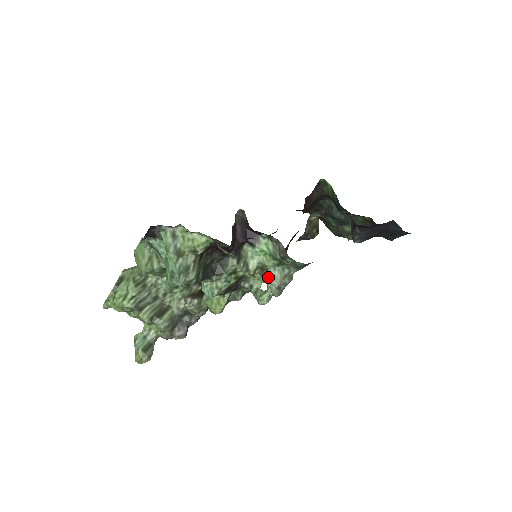
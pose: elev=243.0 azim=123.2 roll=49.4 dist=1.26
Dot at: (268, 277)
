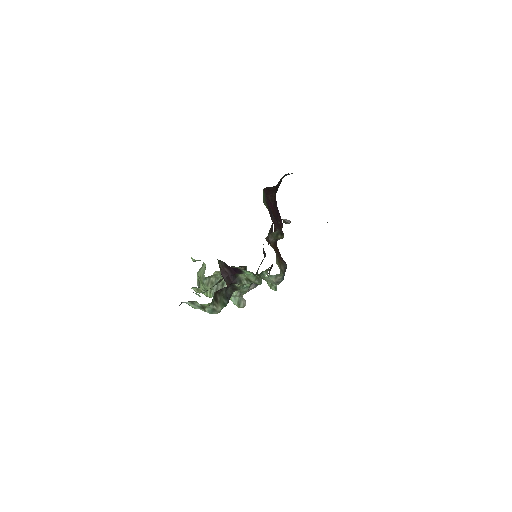
Dot at: (266, 280)
